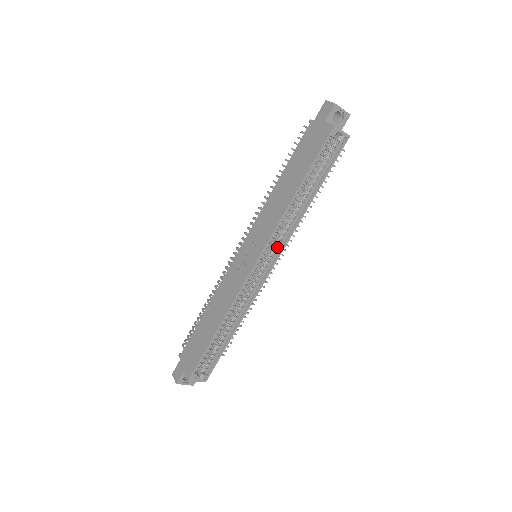
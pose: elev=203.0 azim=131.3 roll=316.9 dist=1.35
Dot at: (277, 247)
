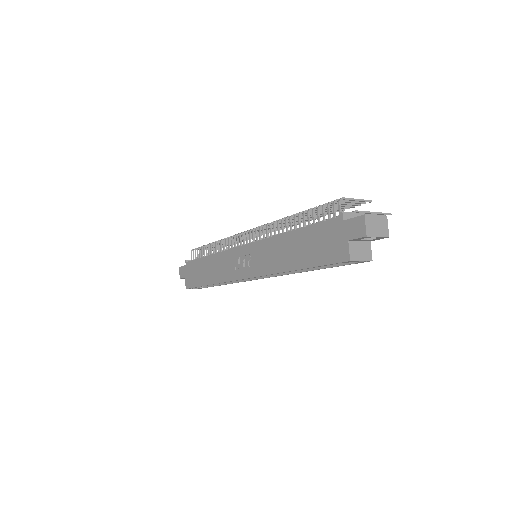
Dot at: occluded
